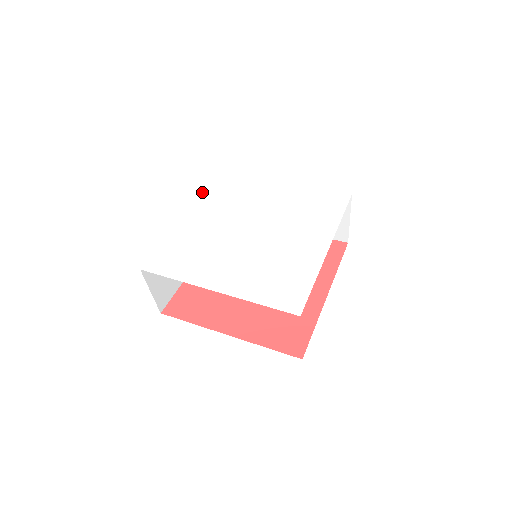
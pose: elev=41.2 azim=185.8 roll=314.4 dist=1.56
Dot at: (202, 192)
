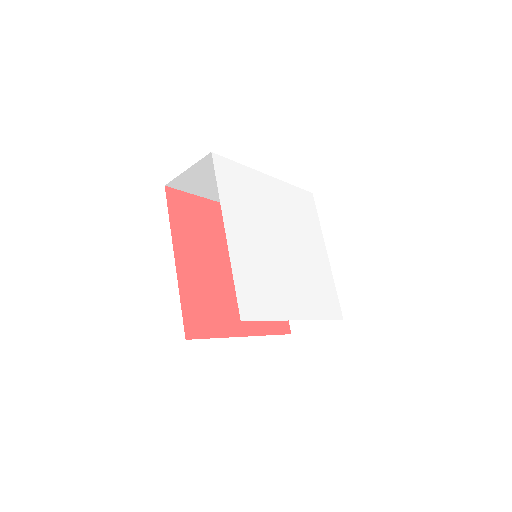
Dot at: occluded
